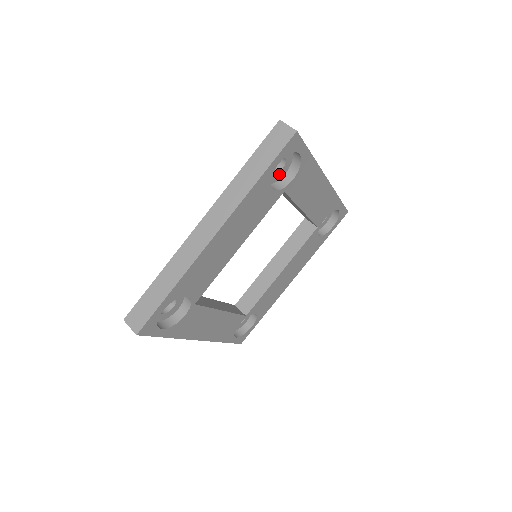
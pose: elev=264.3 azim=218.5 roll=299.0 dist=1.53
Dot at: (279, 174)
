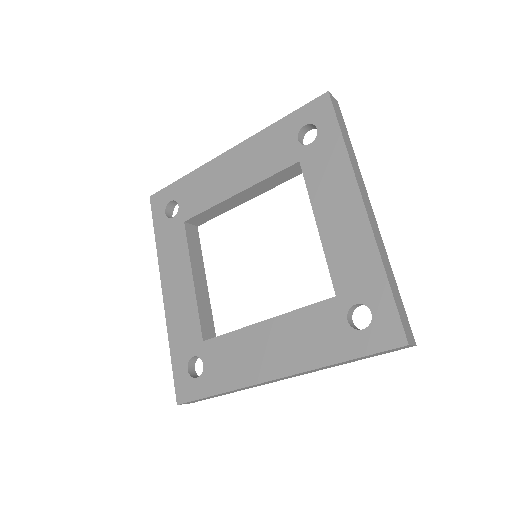
Dot at: occluded
